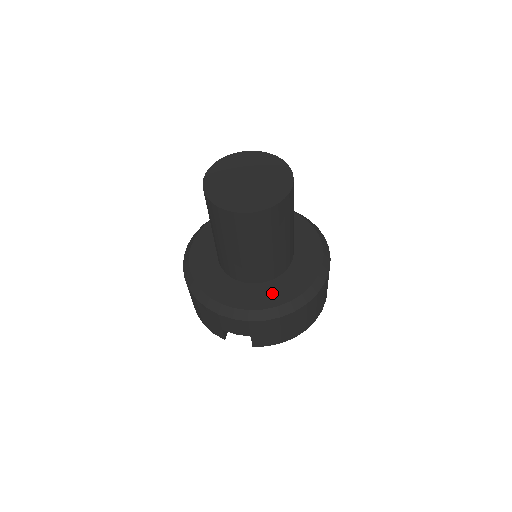
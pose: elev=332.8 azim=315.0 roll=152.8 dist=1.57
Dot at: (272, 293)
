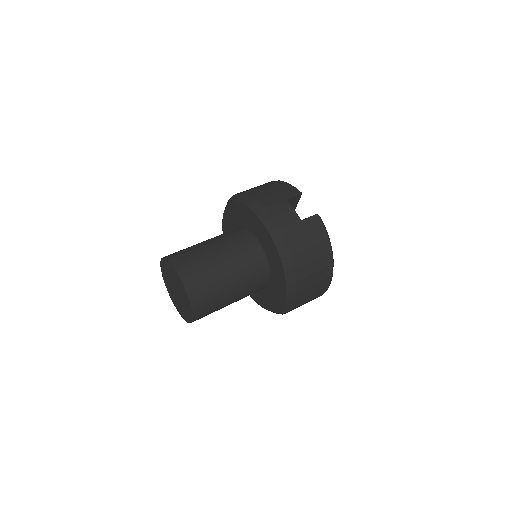
Dot at: (257, 295)
